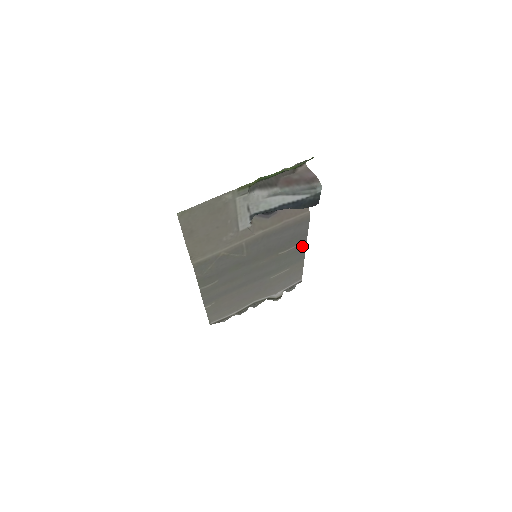
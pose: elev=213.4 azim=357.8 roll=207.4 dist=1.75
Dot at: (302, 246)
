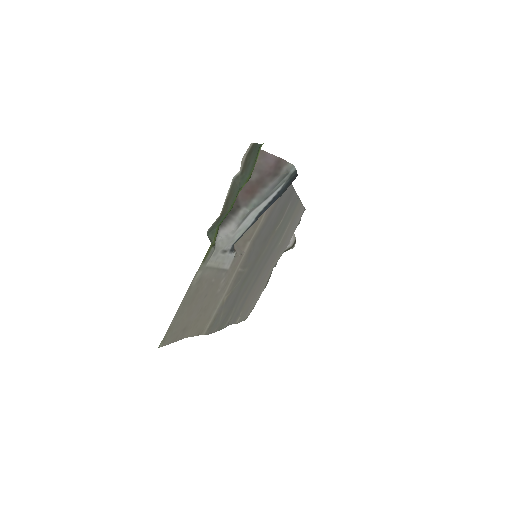
Dot at: (293, 198)
